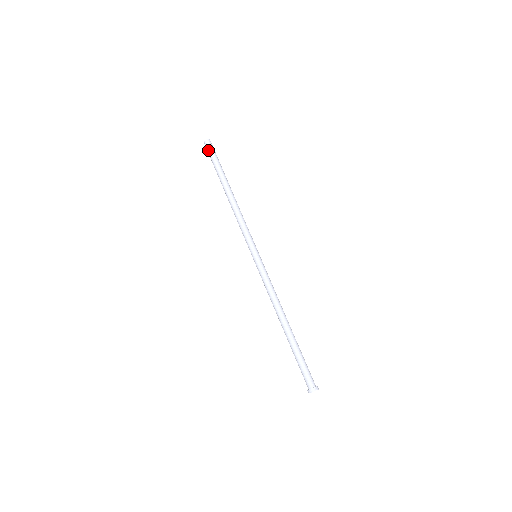
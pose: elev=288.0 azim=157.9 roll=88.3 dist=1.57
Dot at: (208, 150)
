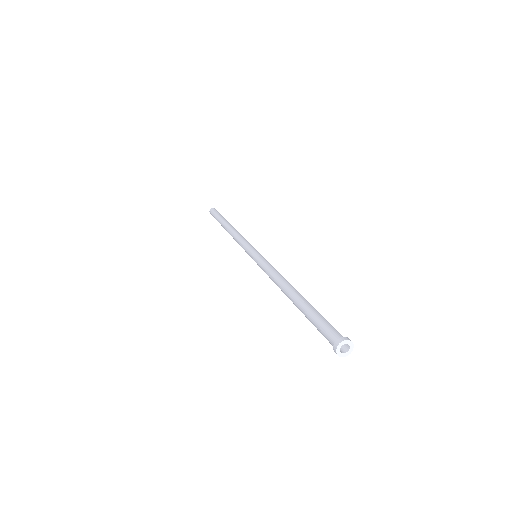
Dot at: (213, 211)
